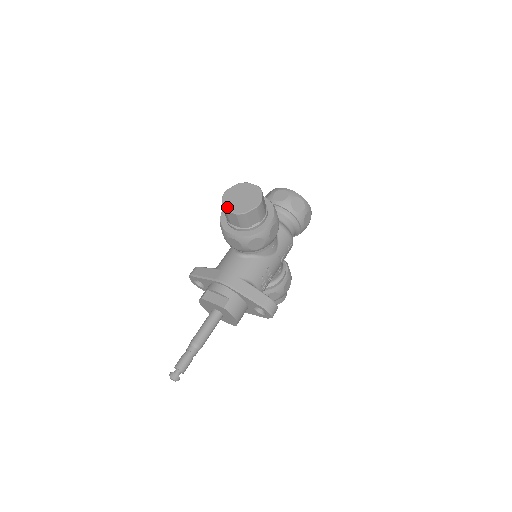
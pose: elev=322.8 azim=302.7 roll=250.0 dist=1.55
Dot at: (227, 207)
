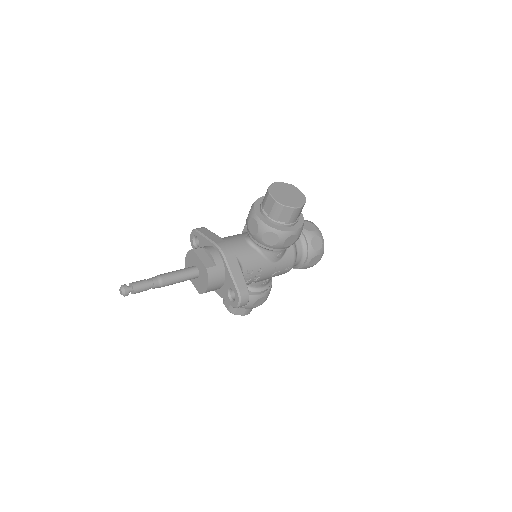
Dot at: (272, 192)
